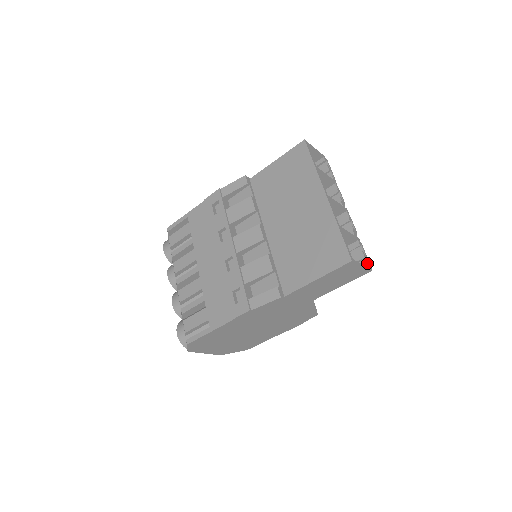
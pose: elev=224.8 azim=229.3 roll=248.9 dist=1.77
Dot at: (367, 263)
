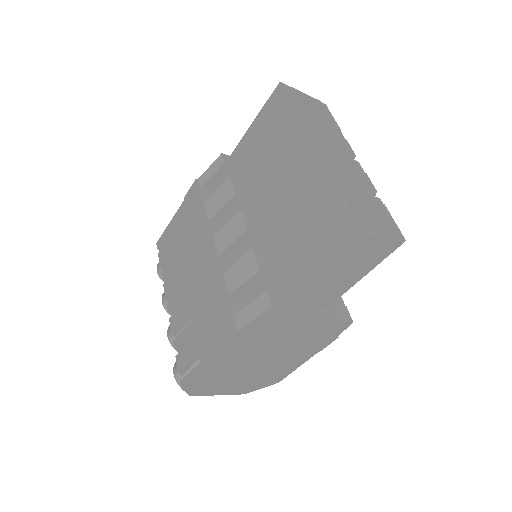
Dot at: (394, 231)
